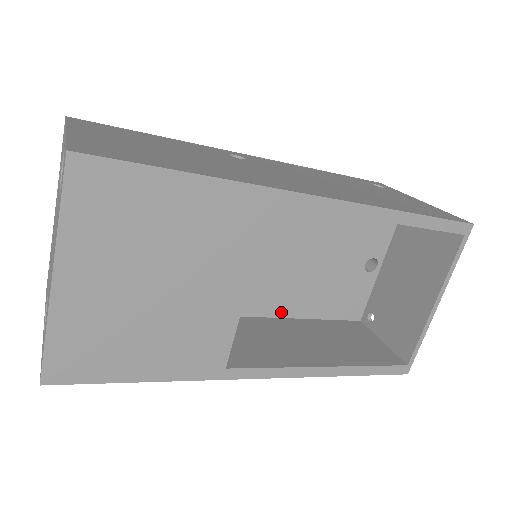
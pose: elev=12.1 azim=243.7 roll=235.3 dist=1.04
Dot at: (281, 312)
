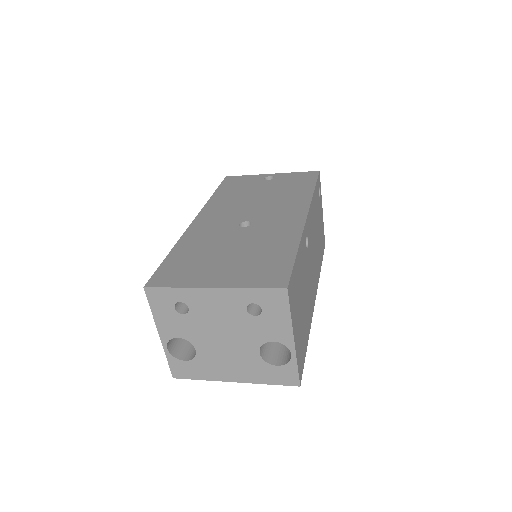
Dot at: occluded
